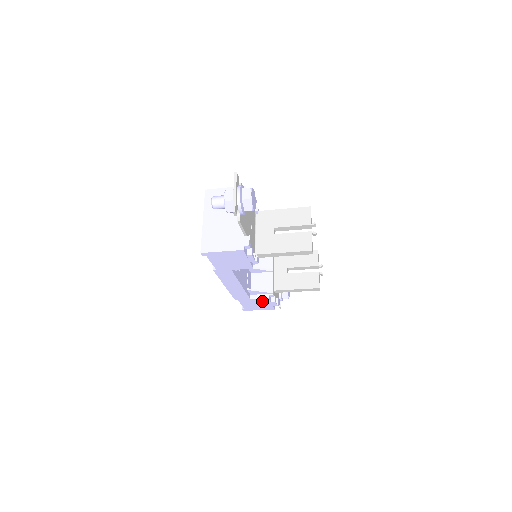
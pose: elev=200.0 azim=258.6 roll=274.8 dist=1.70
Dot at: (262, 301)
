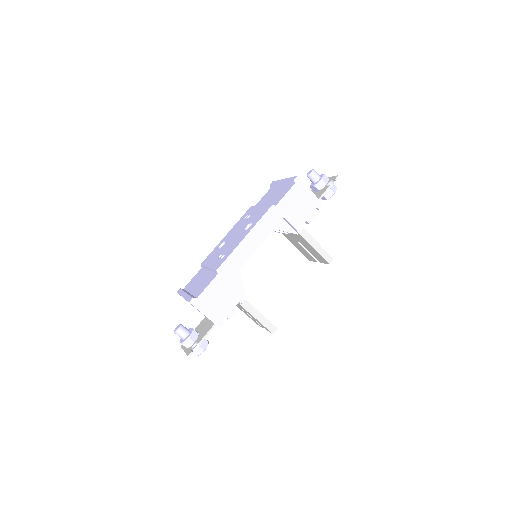
Dot at: (232, 296)
